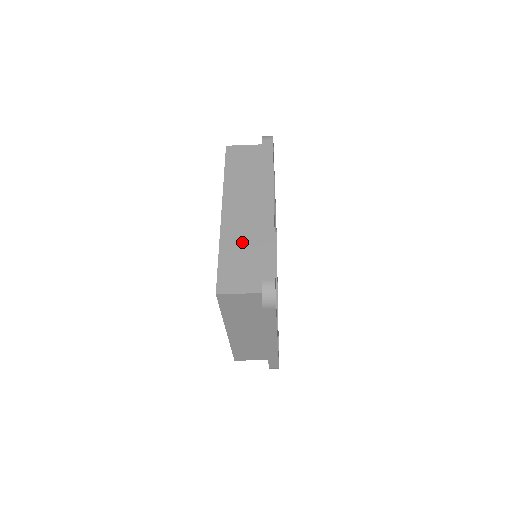
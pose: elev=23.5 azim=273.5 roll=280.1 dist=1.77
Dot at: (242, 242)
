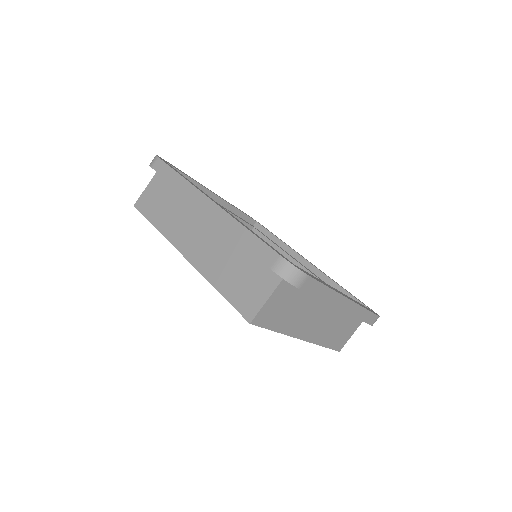
Dot at: (223, 259)
